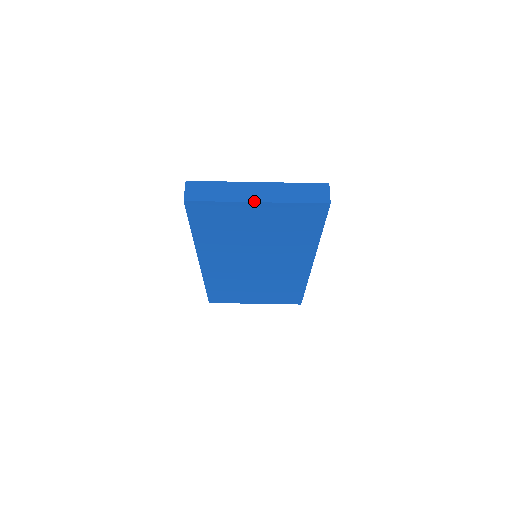
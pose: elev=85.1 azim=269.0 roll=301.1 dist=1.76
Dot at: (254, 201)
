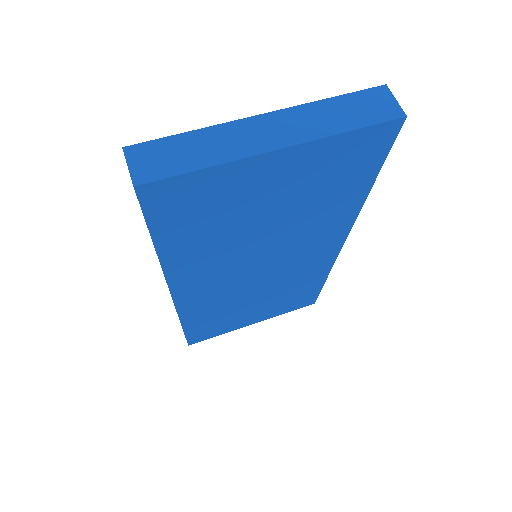
Dot at: (272, 149)
